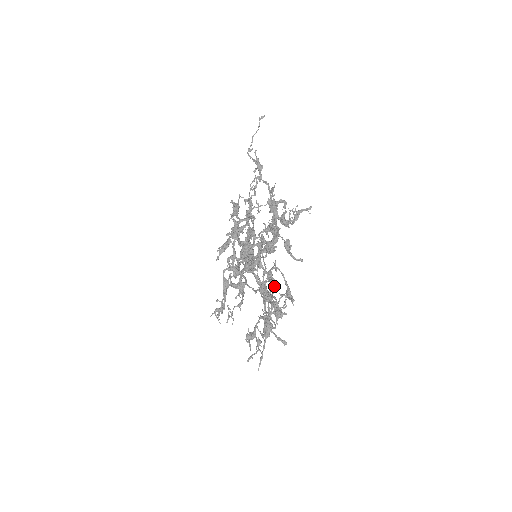
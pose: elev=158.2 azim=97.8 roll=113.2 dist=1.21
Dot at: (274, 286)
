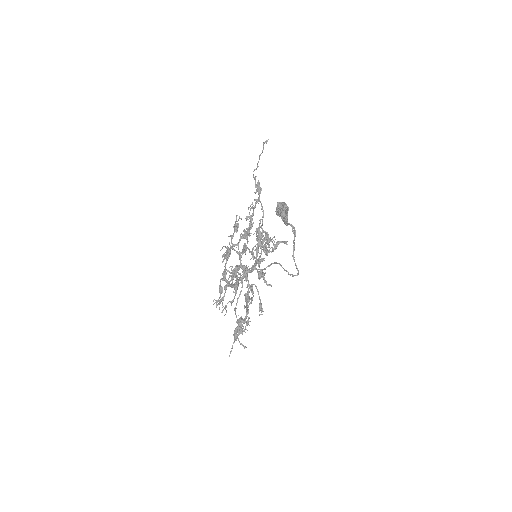
Dot at: (252, 297)
